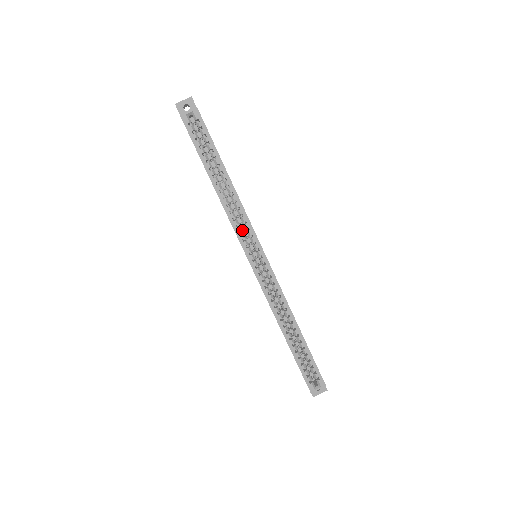
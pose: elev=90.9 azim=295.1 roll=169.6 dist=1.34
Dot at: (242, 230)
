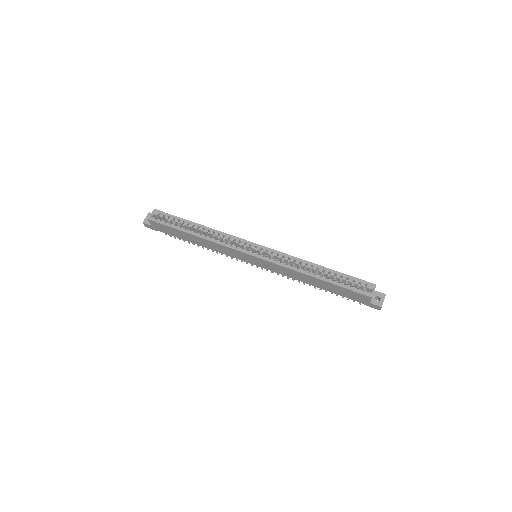
Dot at: (232, 245)
